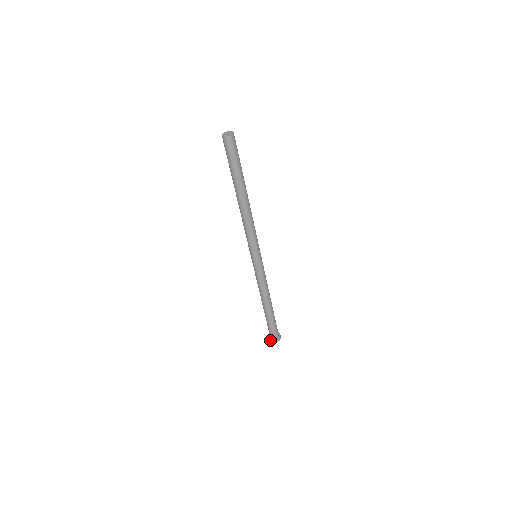
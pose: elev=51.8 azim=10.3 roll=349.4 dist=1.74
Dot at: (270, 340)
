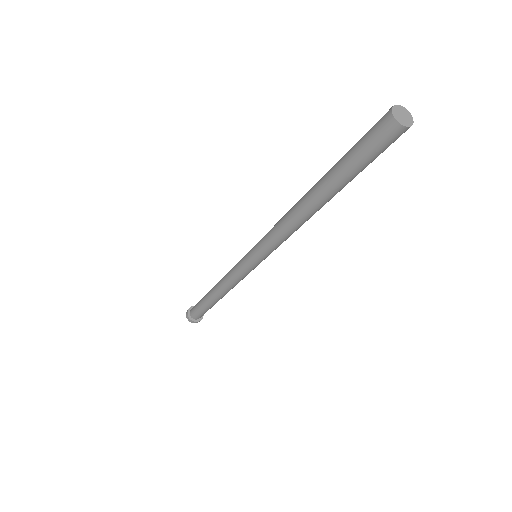
Dot at: (188, 318)
